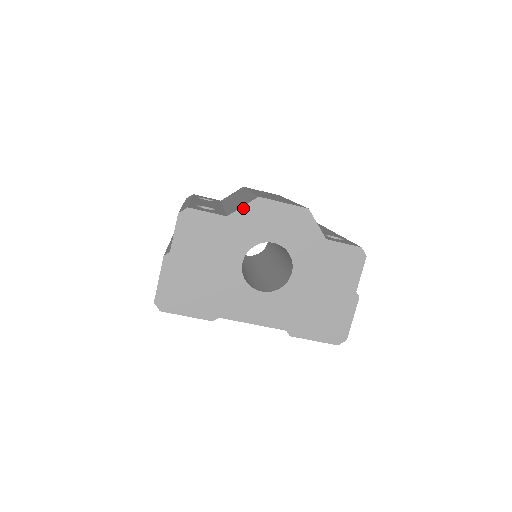
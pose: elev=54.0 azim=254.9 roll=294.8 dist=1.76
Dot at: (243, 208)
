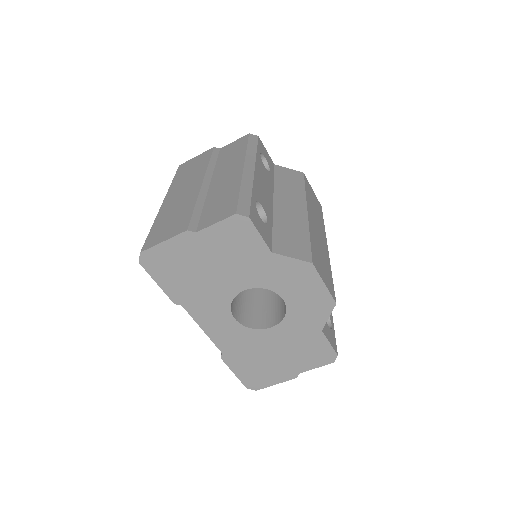
Dot at: (291, 259)
